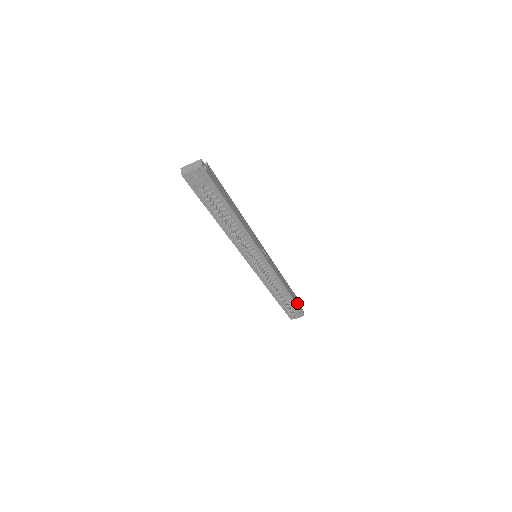
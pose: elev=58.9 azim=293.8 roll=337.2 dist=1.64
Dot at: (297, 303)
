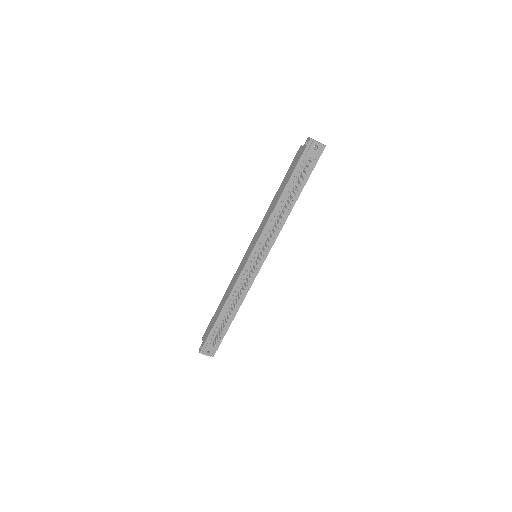
Dot at: (223, 337)
